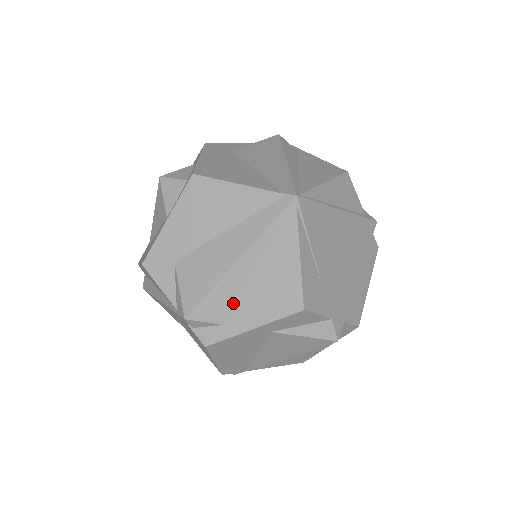
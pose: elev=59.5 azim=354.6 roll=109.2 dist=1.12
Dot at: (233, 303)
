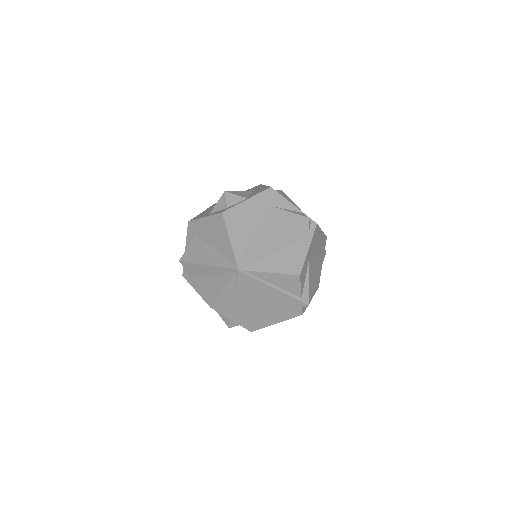
Dot at: (198, 275)
